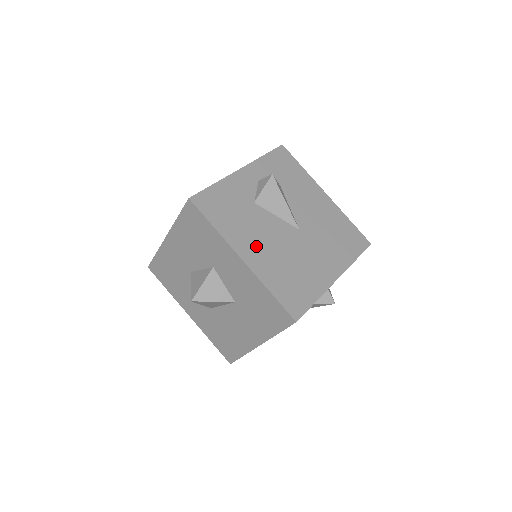
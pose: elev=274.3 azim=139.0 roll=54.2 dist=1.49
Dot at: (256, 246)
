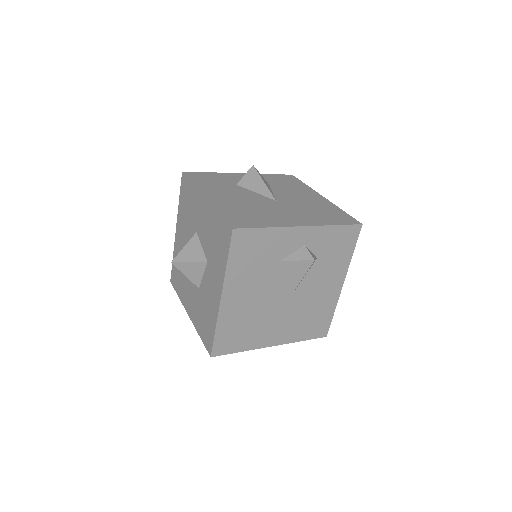
Dot at: (242, 294)
